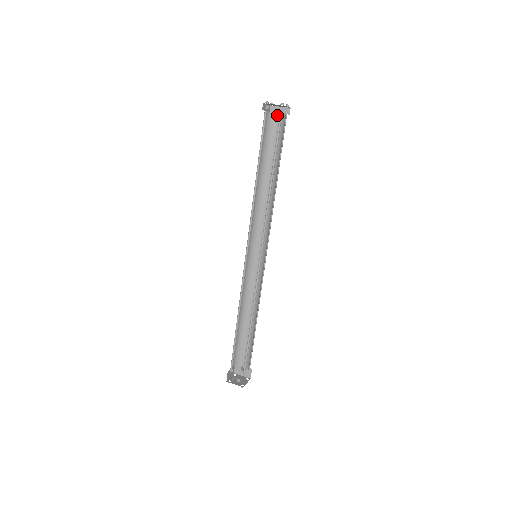
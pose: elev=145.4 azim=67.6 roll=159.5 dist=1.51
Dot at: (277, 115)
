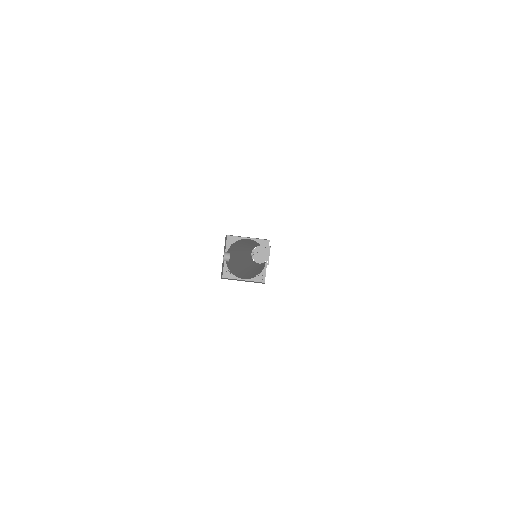
Dot at: (244, 239)
